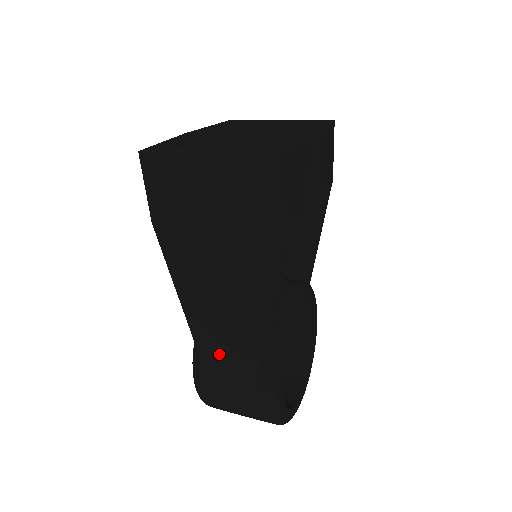
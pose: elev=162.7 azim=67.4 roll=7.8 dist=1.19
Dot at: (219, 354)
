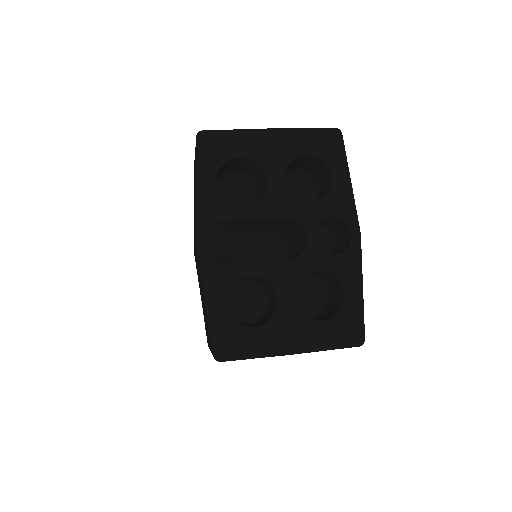
Dot at: occluded
